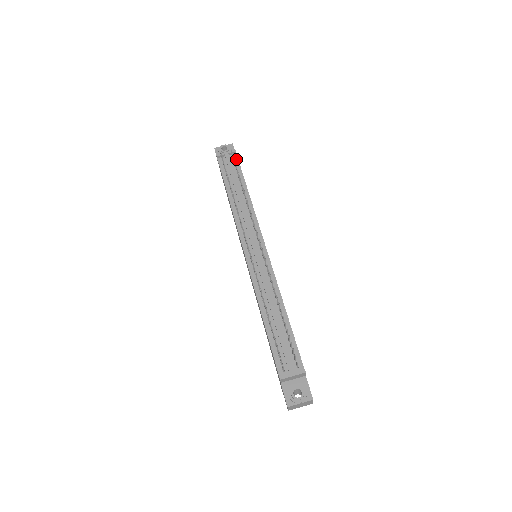
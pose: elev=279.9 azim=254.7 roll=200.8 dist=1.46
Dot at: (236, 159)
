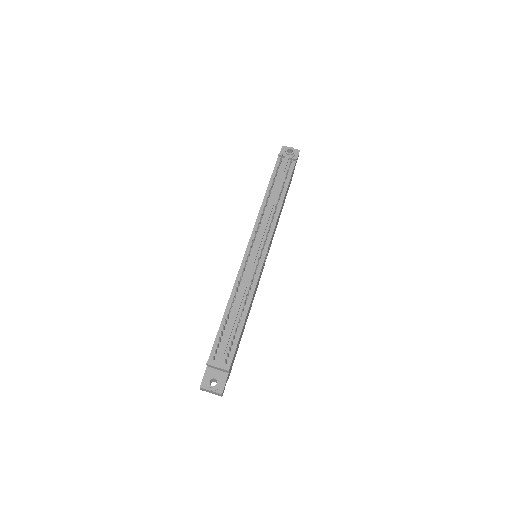
Dot at: (292, 166)
